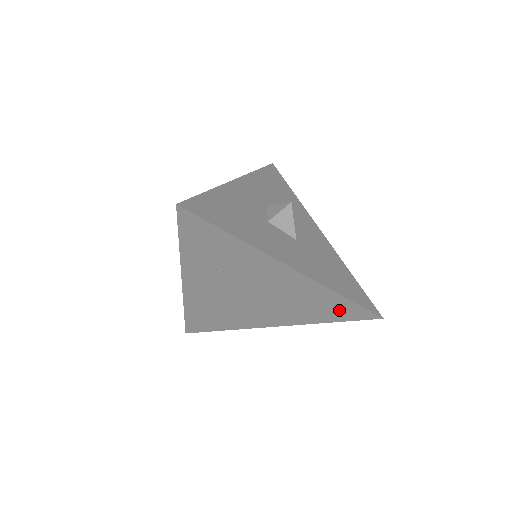
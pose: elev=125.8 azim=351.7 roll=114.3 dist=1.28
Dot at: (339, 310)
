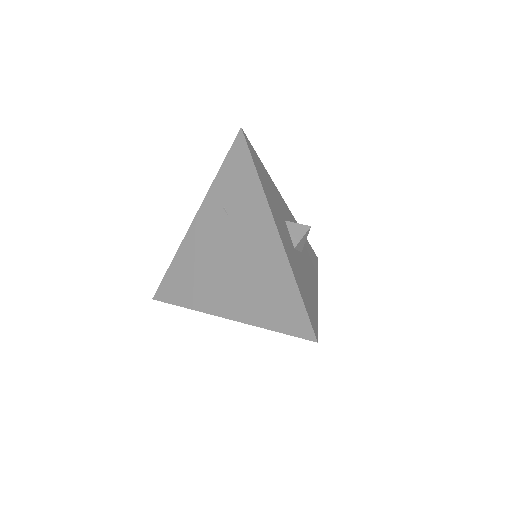
Dot at: (286, 310)
